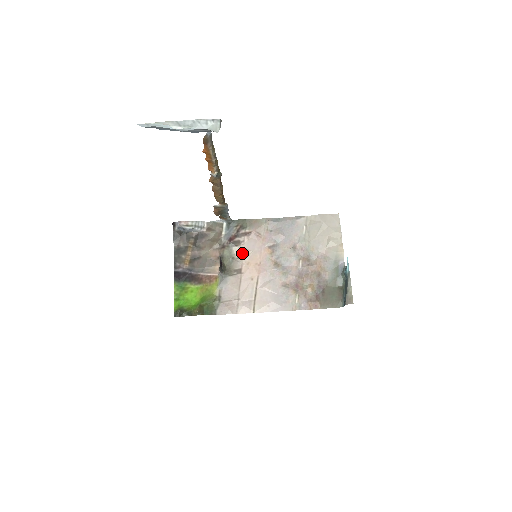
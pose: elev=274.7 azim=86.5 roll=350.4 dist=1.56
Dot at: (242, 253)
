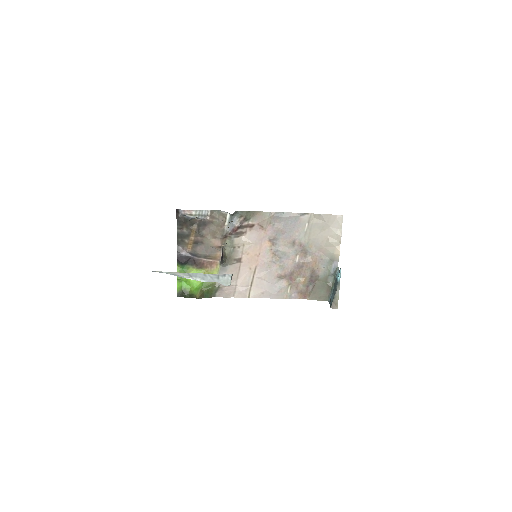
Dot at: (243, 243)
